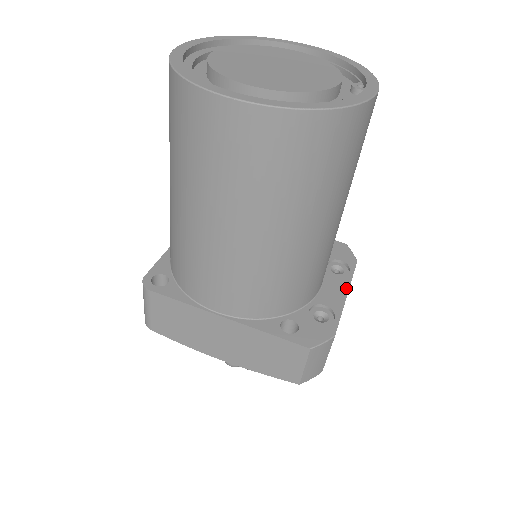
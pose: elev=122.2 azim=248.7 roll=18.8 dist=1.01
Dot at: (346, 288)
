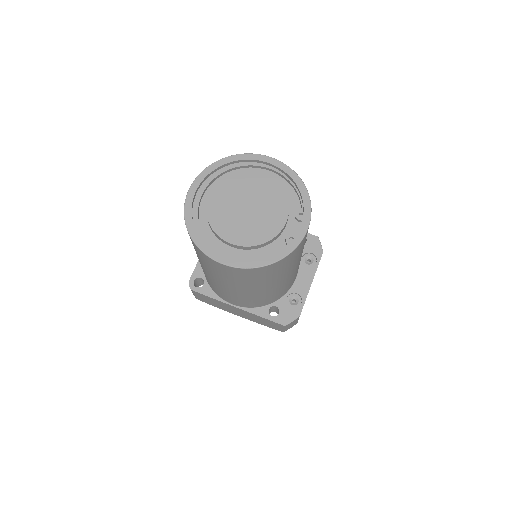
Dot at: (312, 278)
